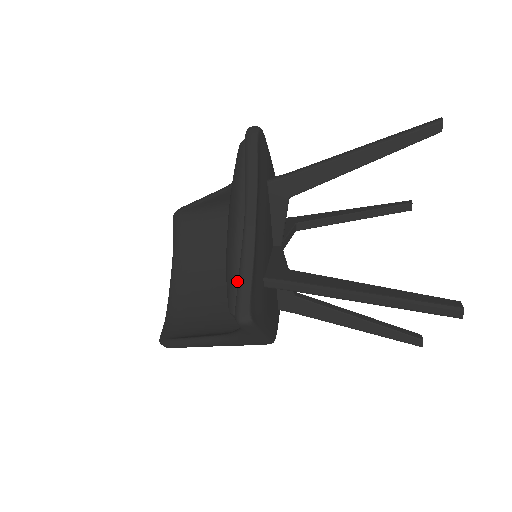
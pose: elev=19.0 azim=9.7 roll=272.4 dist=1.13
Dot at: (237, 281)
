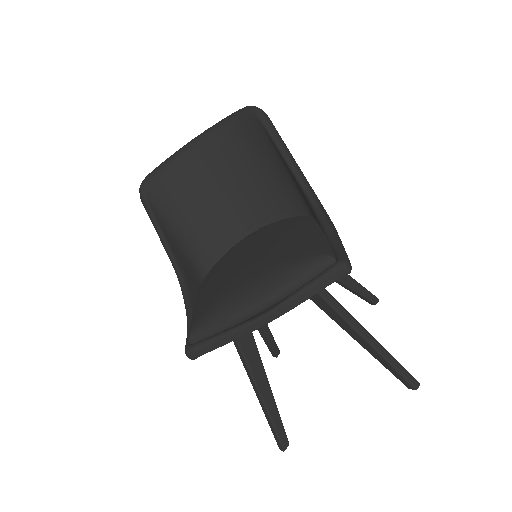
Dot at: (212, 333)
